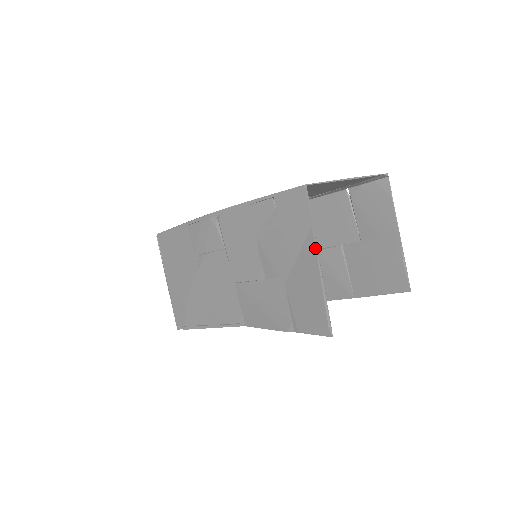
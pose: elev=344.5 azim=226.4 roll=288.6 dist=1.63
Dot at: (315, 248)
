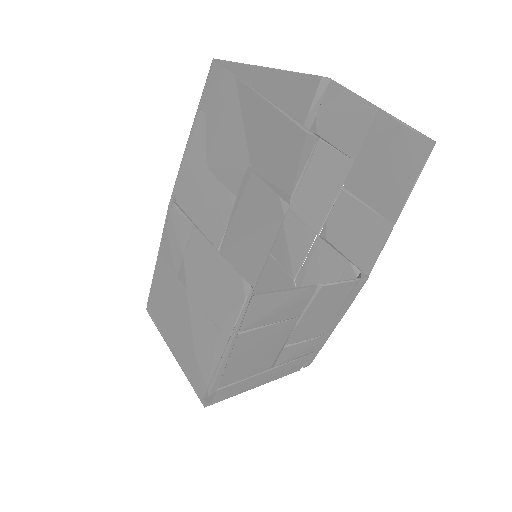
Dot at: (248, 87)
